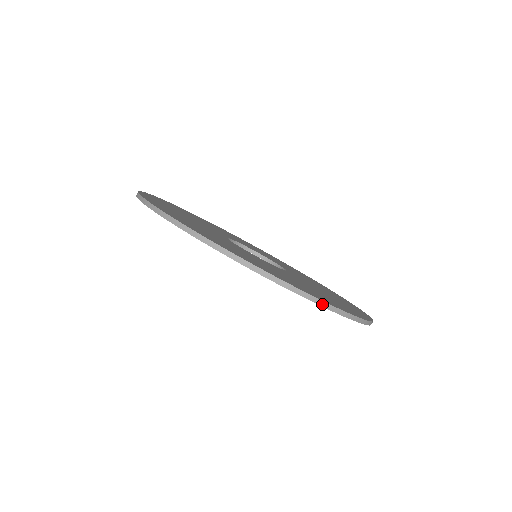
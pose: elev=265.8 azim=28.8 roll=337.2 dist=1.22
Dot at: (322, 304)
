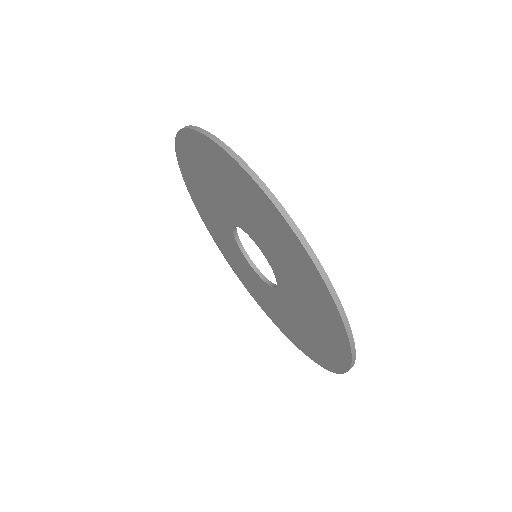
Dot at: (353, 361)
